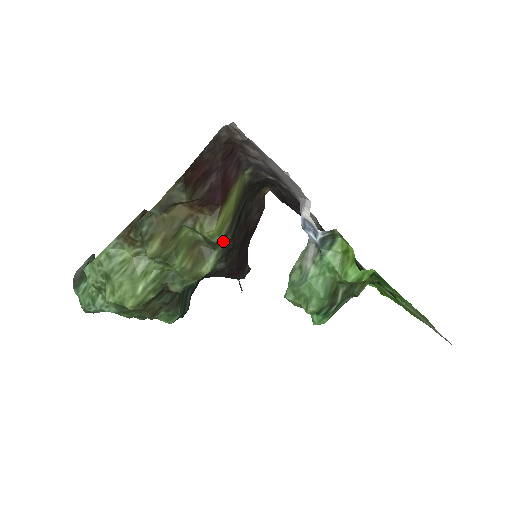
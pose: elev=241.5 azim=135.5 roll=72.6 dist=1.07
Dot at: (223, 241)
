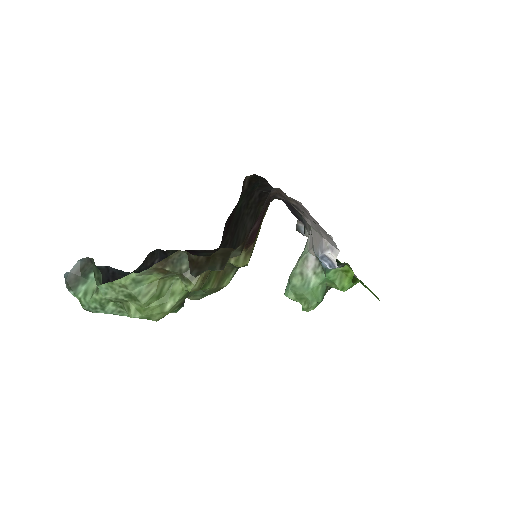
Dot at: occluded
